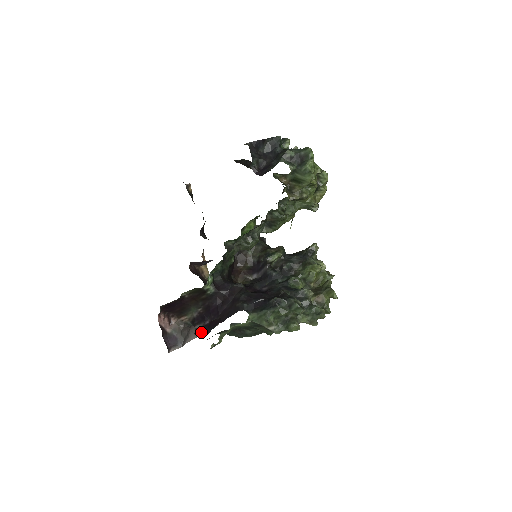
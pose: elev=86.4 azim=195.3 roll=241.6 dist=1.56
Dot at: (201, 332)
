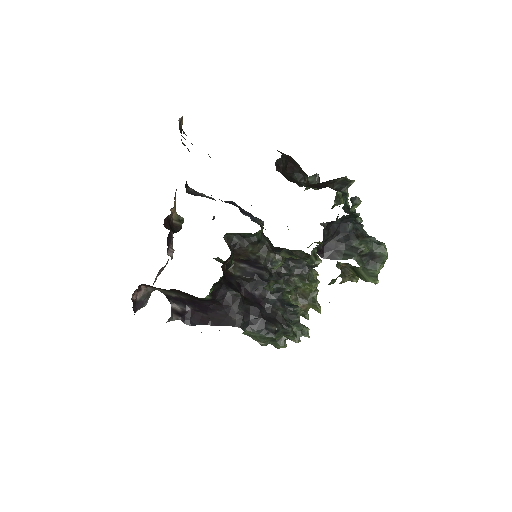
Dot at: (183, 322)
